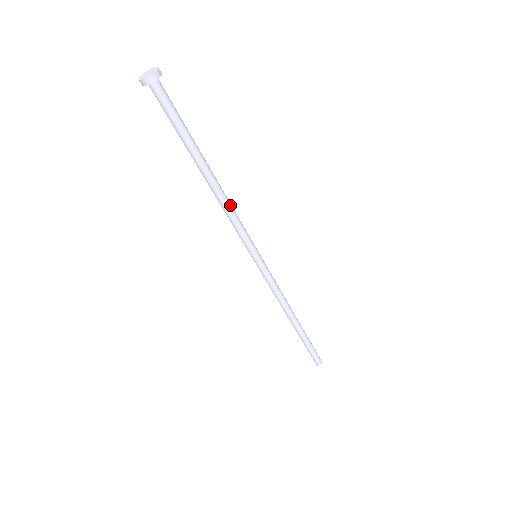
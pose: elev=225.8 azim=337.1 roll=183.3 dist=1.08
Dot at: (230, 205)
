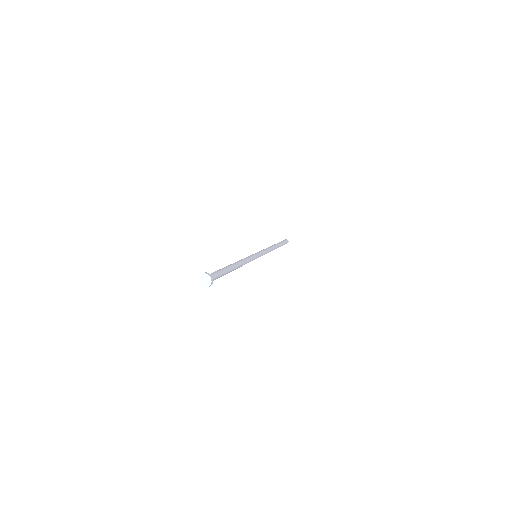
Dot at: (244, 263)
